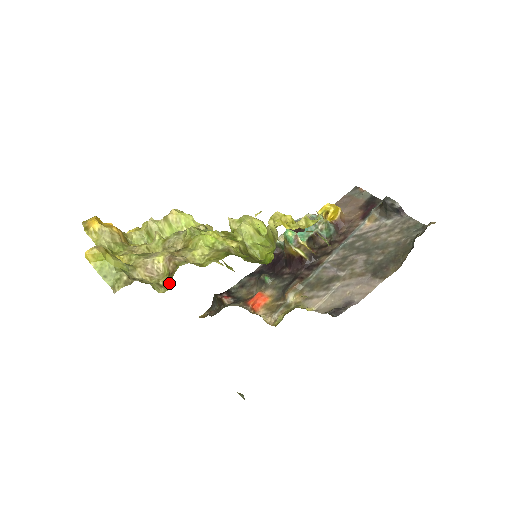
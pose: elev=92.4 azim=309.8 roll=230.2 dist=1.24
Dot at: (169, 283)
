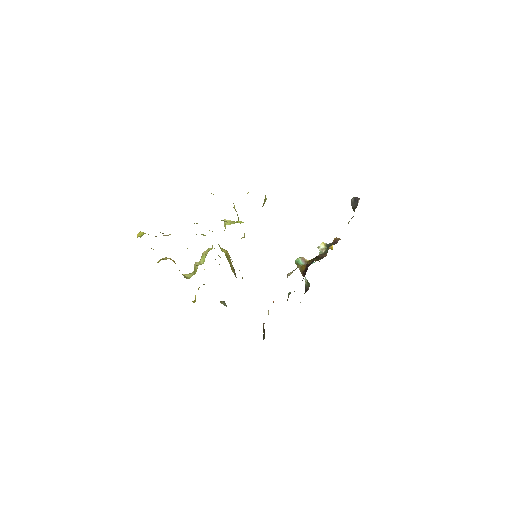
Dot at: occluded
